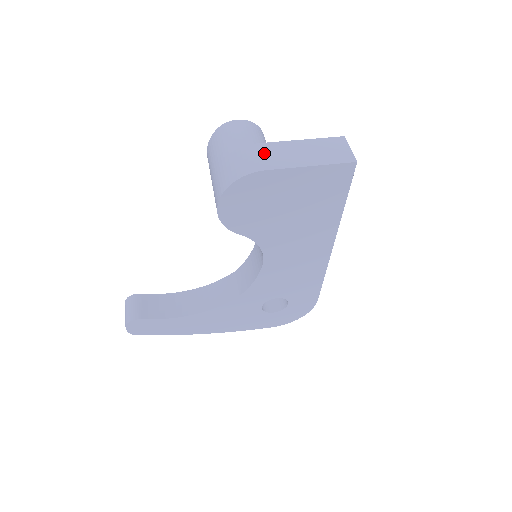
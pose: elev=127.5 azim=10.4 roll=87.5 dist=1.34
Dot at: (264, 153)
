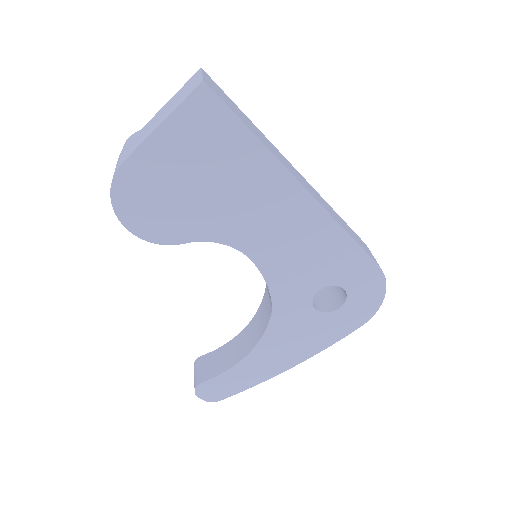
Dot at: (128, 148)
